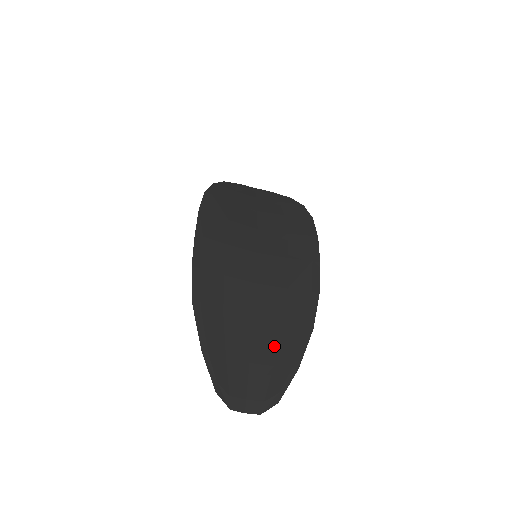
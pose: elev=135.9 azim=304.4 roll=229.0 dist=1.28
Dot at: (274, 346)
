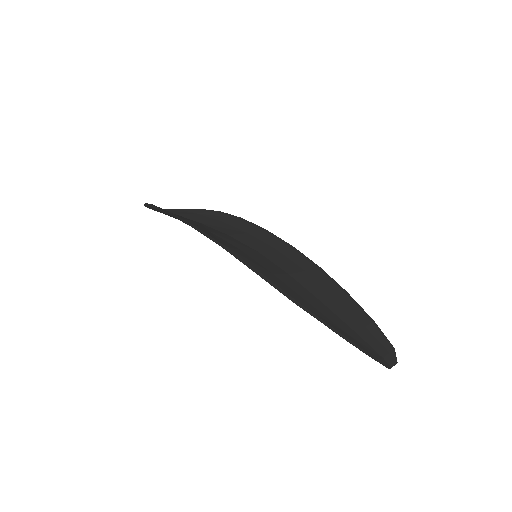
Dot at: (349, 313)
